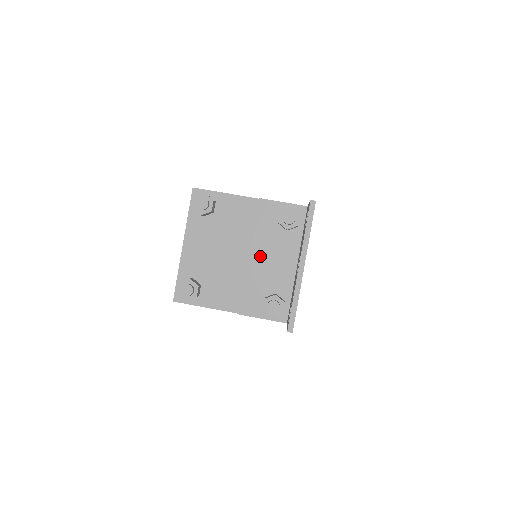
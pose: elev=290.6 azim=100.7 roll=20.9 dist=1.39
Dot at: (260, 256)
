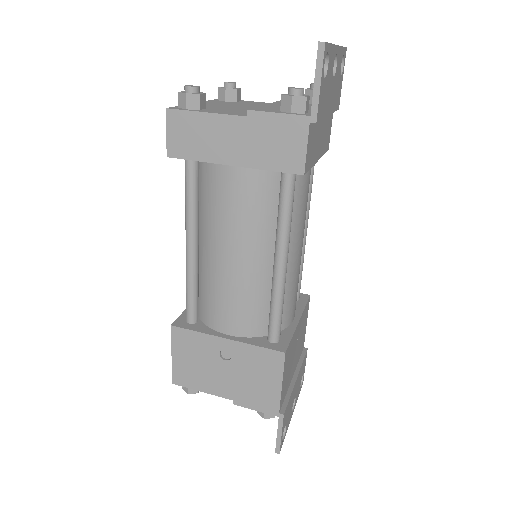
Dot at: occluded
